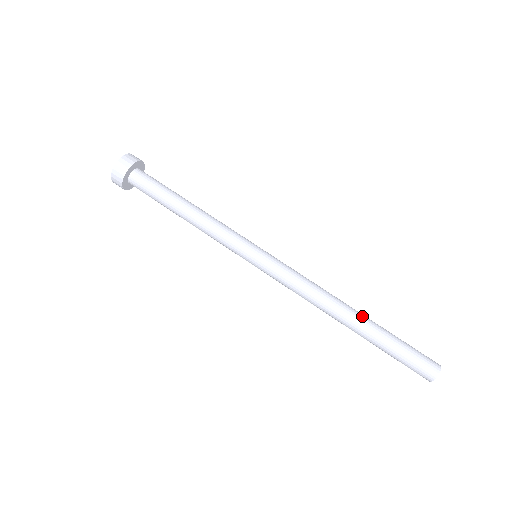
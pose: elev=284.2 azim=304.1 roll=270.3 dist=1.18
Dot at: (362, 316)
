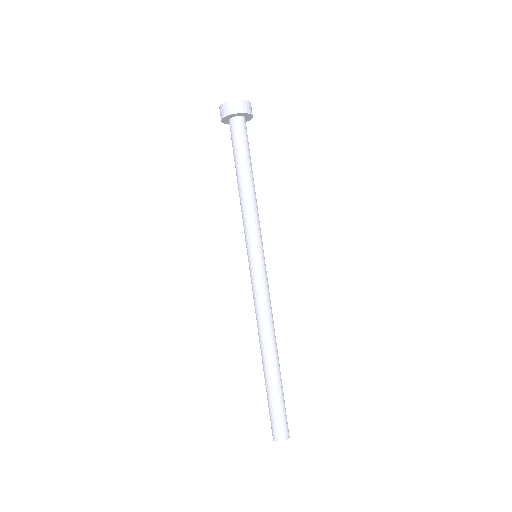
Dot at: (278, 361)
